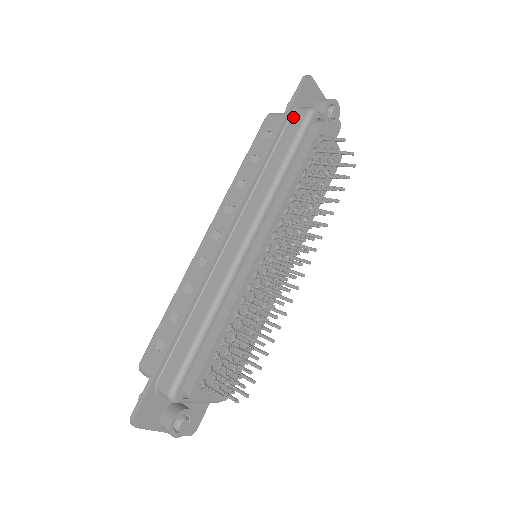
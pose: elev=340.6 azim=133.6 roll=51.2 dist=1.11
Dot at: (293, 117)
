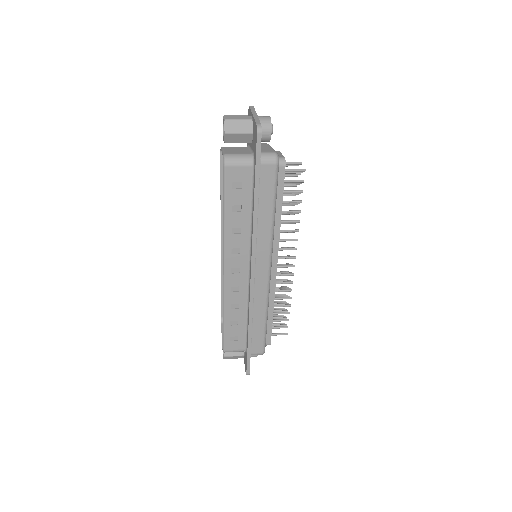
Dot at: (263, 171)
